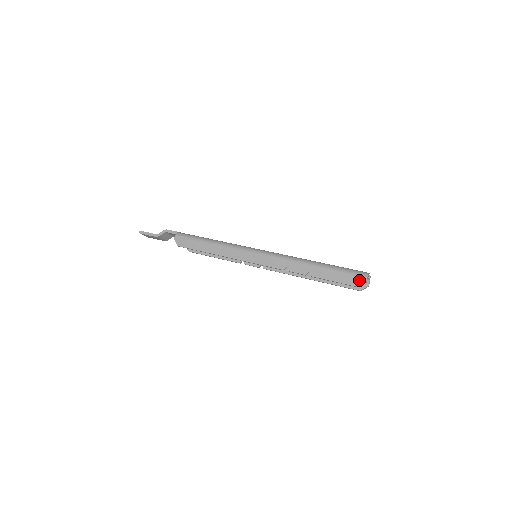
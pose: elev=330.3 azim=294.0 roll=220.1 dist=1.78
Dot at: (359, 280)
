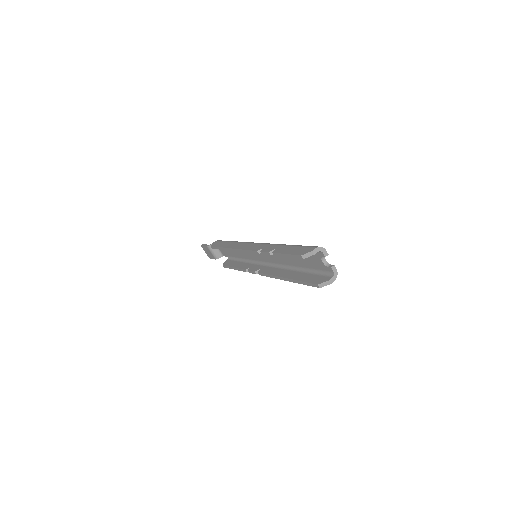
Dot at: (307, 250)
